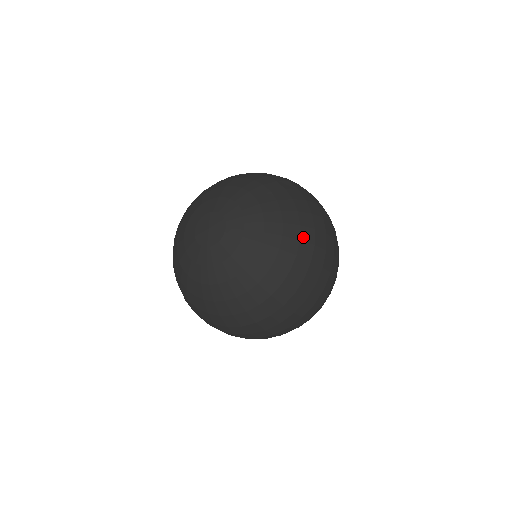
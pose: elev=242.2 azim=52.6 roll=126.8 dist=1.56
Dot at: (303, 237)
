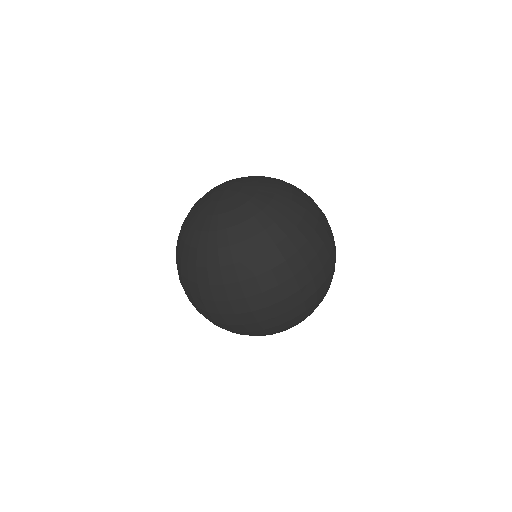
Dot at: (309, 209)
